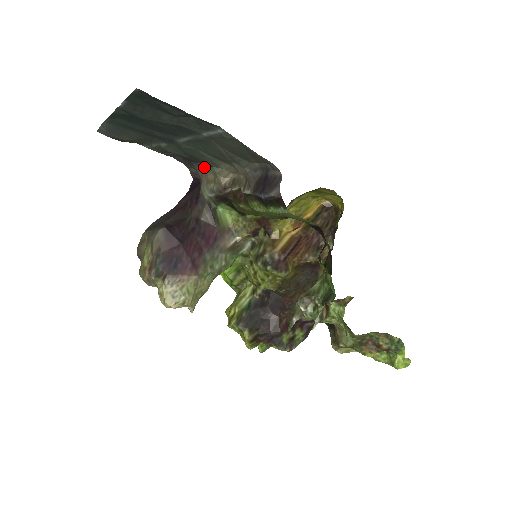
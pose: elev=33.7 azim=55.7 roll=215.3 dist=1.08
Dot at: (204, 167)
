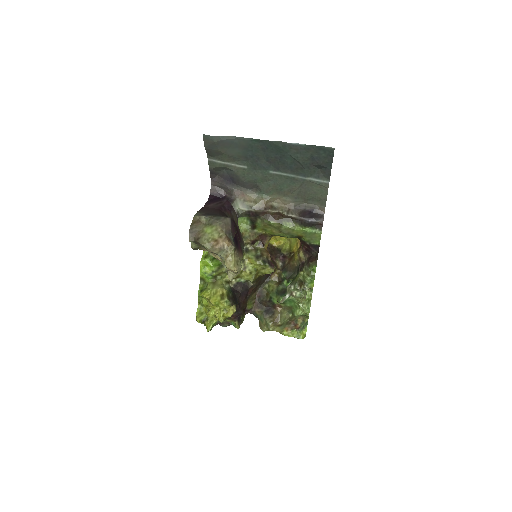
Dot at: (246, 191)
